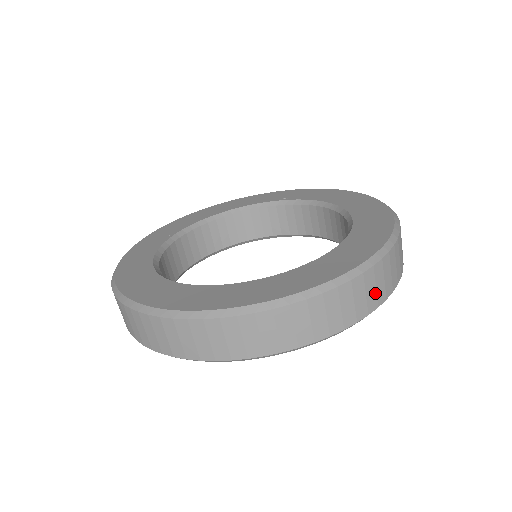
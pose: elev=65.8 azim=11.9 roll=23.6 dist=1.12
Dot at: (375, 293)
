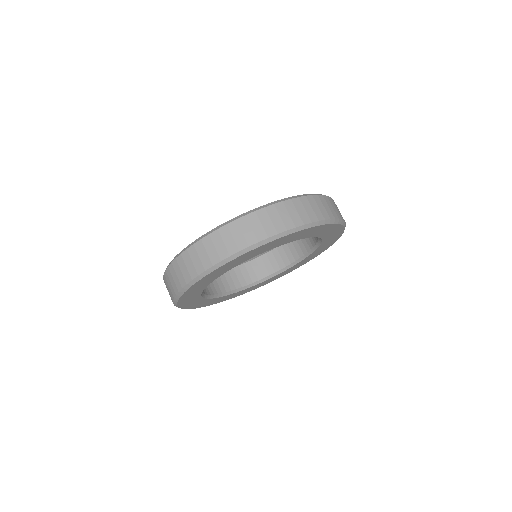
Dot at: (298, 215)
